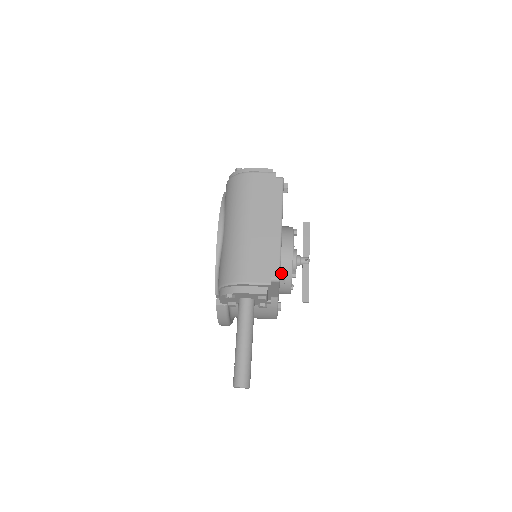
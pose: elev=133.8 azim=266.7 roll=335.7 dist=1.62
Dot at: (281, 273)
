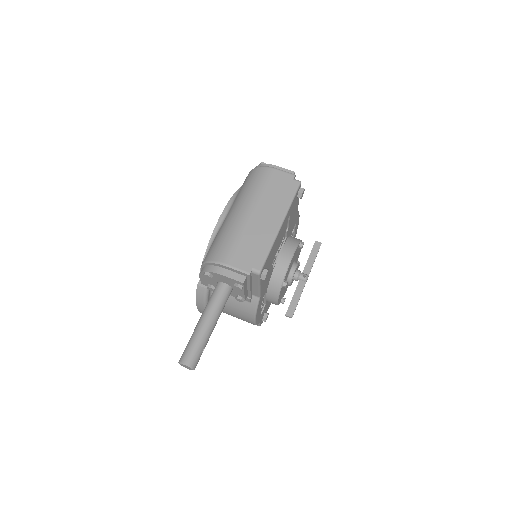
Dot at: (265, 268)
